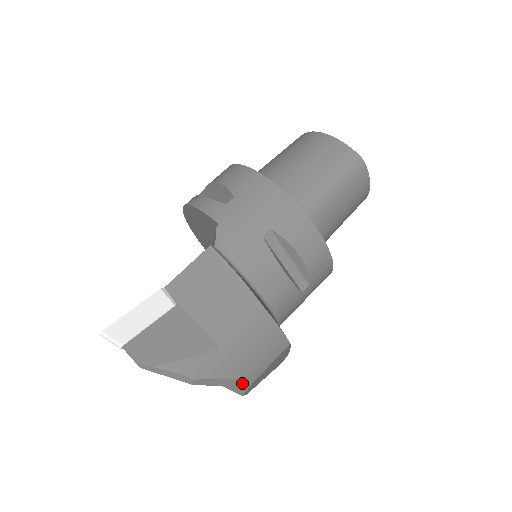
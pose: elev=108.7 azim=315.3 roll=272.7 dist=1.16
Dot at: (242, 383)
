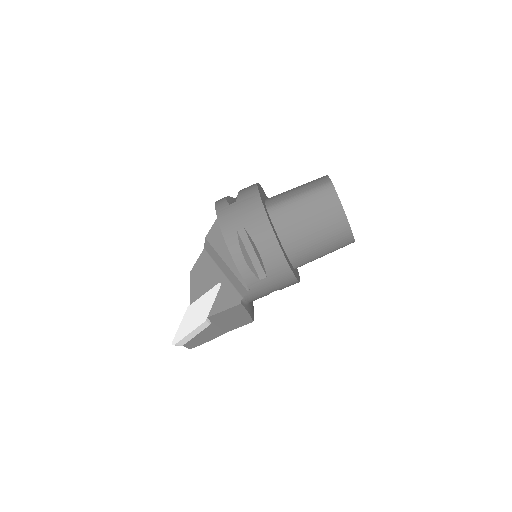
Dot at: occluded
